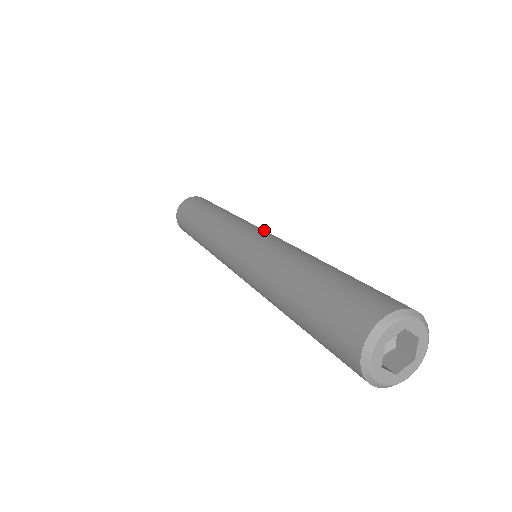
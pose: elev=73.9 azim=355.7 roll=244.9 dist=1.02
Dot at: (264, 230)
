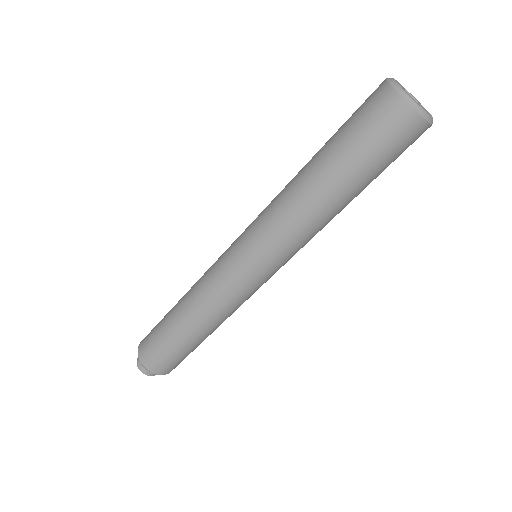
Dot at: occluded
